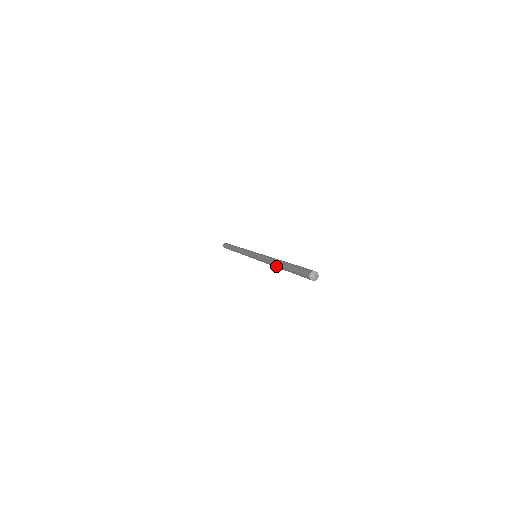
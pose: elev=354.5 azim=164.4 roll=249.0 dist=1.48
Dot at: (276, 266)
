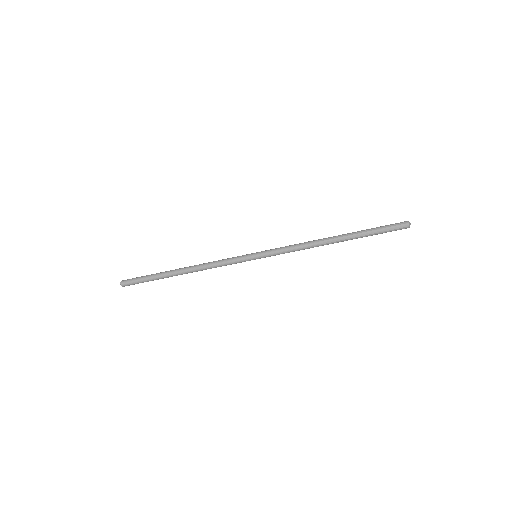
Dot at: (330, 242)
